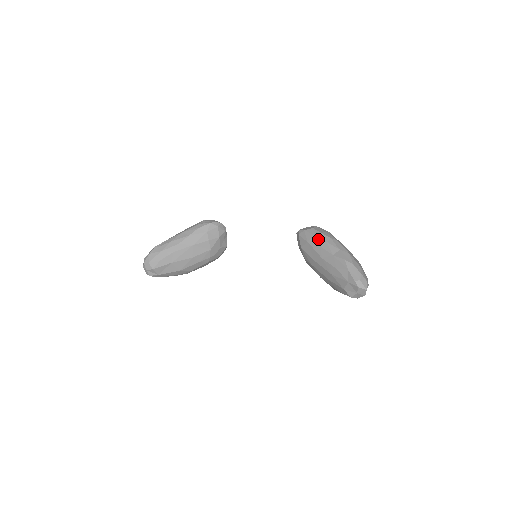
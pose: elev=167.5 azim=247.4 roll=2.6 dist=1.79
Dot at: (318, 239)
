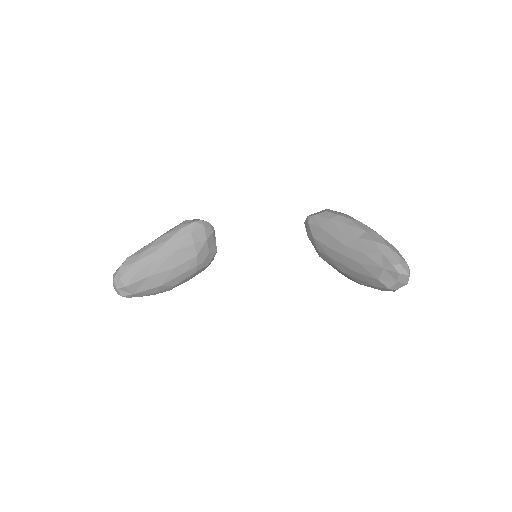
Dot at: (335, 222)
